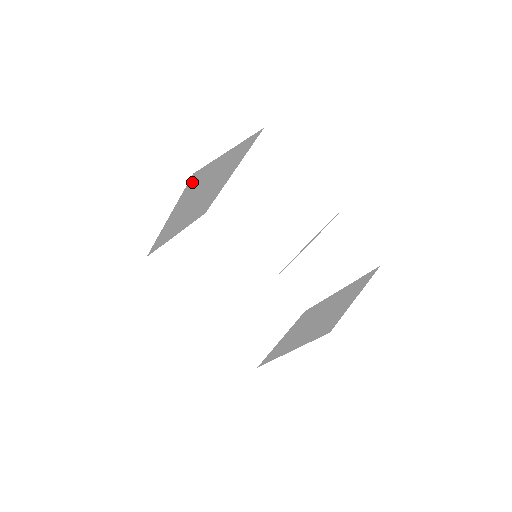
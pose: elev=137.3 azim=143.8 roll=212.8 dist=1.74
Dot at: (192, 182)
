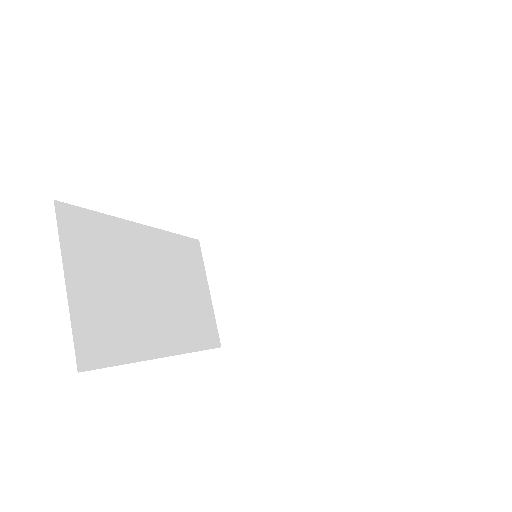
Dot at: (101, 354)
